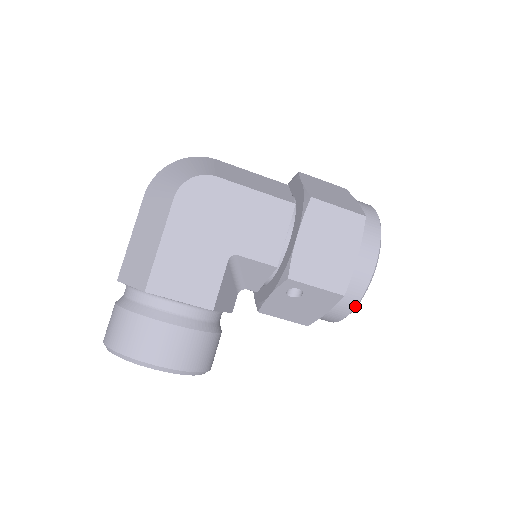
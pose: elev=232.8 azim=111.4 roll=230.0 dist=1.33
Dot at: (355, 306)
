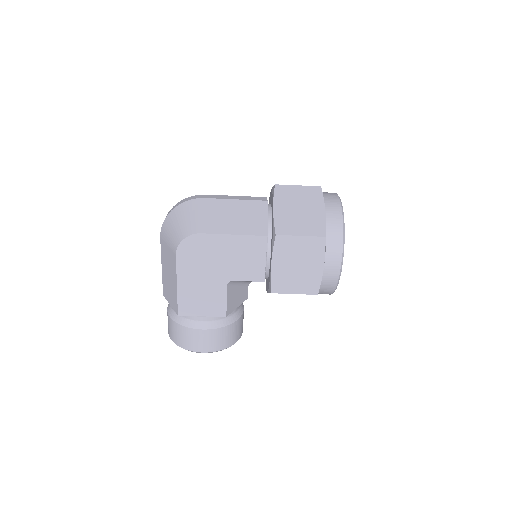
Dot at: (333, 292)
